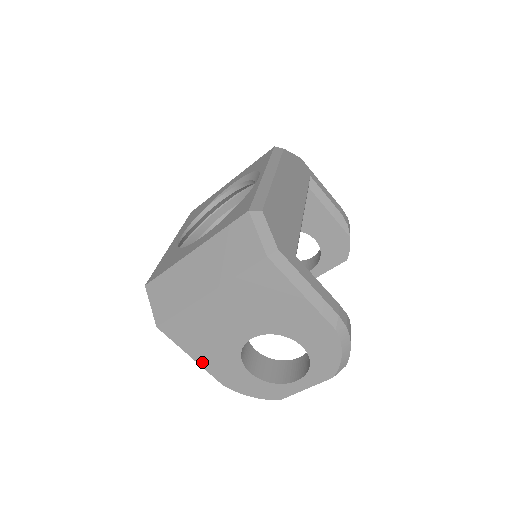
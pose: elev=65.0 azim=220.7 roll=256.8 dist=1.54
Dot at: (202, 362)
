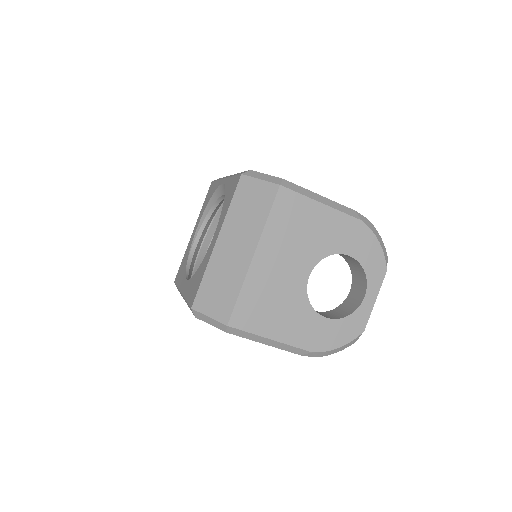
Dot at: (283, 338)
